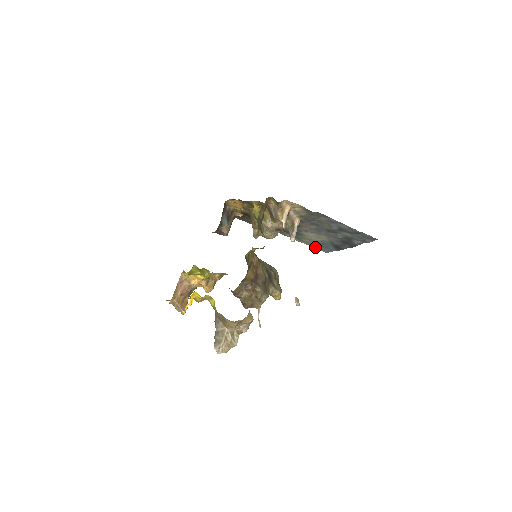
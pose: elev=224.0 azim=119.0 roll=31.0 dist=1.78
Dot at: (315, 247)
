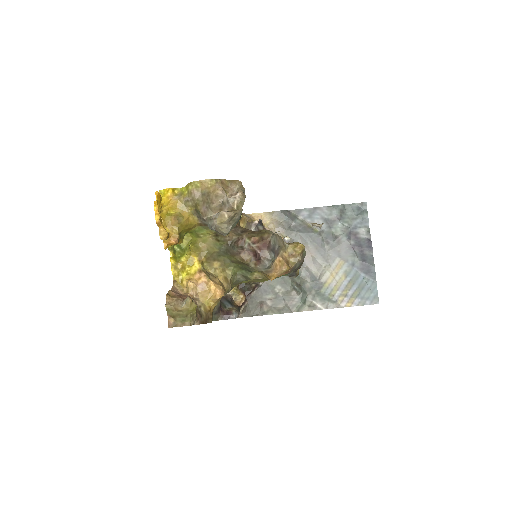
Dot at: (357, 302)
